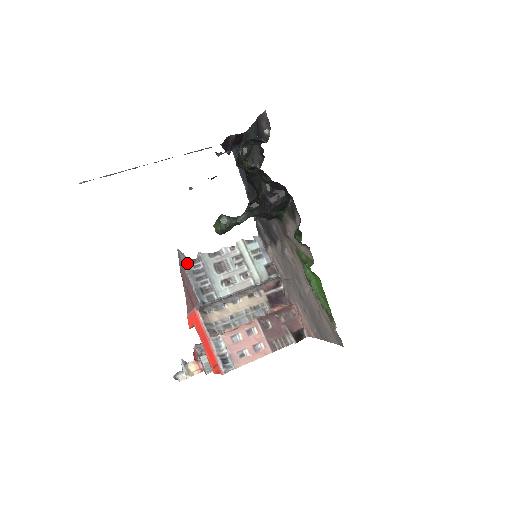
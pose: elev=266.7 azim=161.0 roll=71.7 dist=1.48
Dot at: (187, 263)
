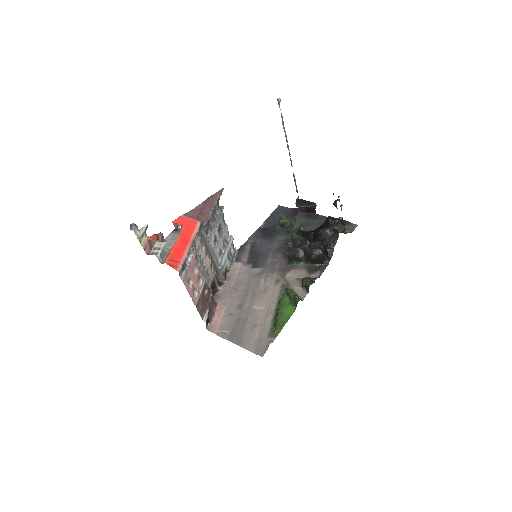
Dot at: (218, 200)
